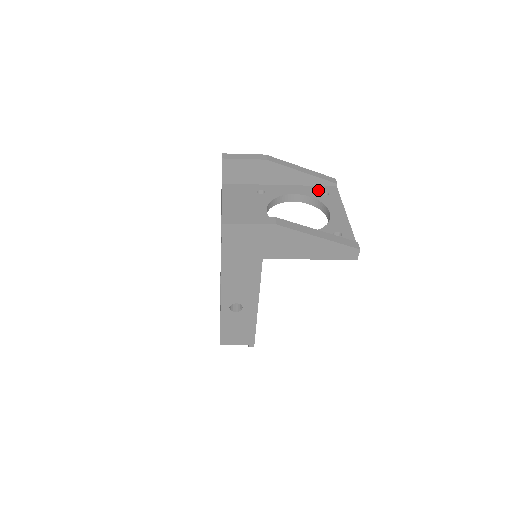
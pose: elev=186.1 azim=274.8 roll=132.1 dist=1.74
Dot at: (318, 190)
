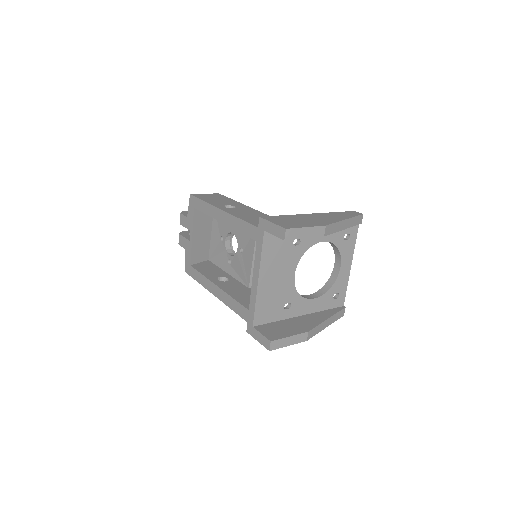
Dot at: (343, 232)
